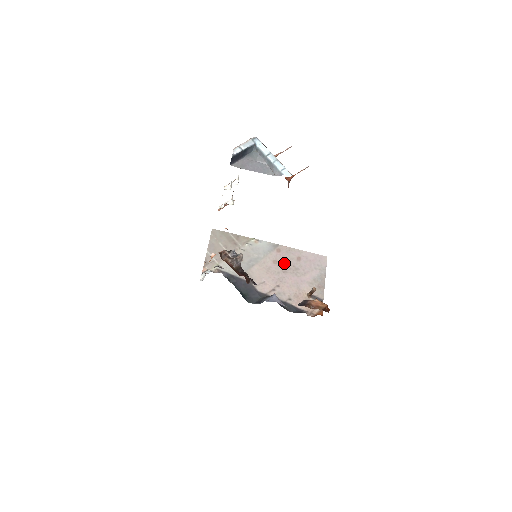
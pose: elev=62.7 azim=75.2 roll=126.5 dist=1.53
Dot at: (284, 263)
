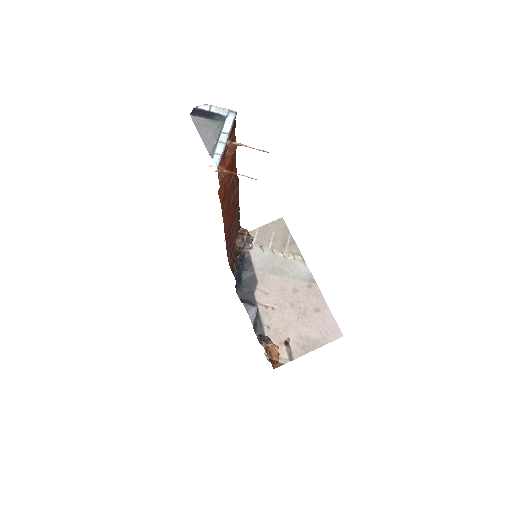
Dot at: (301, 299)
